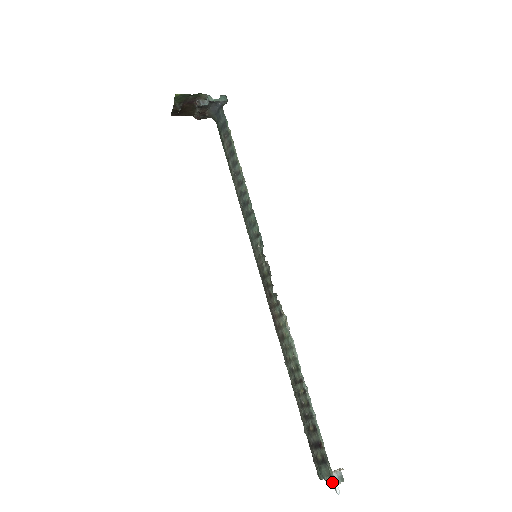
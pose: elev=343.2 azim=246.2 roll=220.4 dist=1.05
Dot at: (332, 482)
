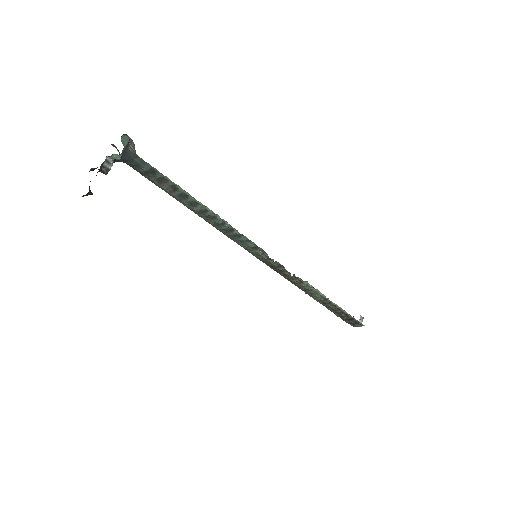
Dot at: occluded
